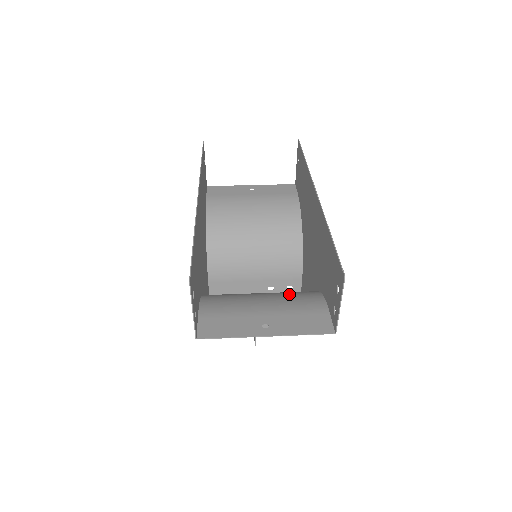
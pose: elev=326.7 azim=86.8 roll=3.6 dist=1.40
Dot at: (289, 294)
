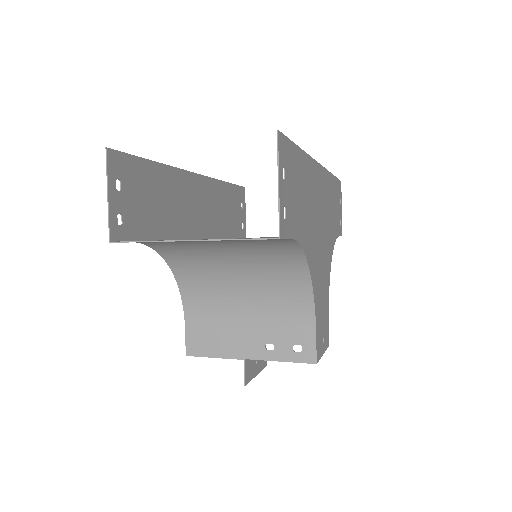
Dot at: (260, 250)
